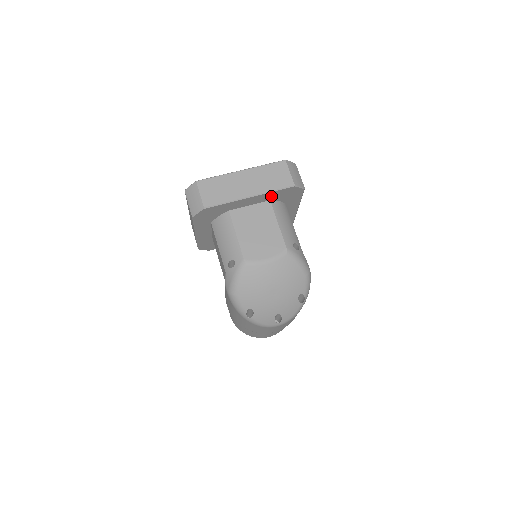
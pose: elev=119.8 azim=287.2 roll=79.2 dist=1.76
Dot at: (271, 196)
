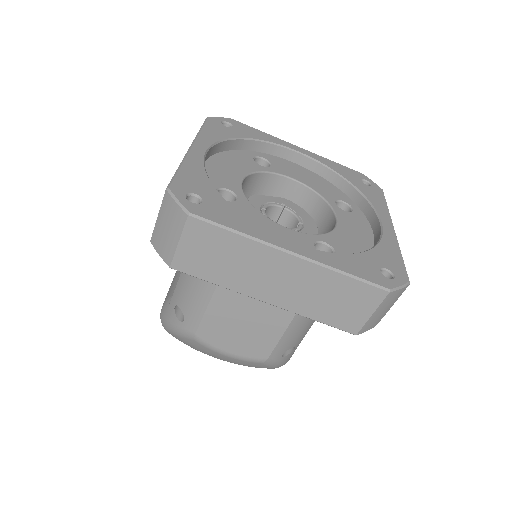
Dot at: occluded
